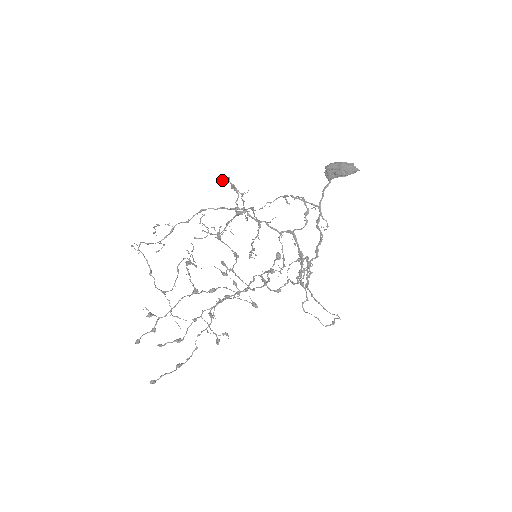
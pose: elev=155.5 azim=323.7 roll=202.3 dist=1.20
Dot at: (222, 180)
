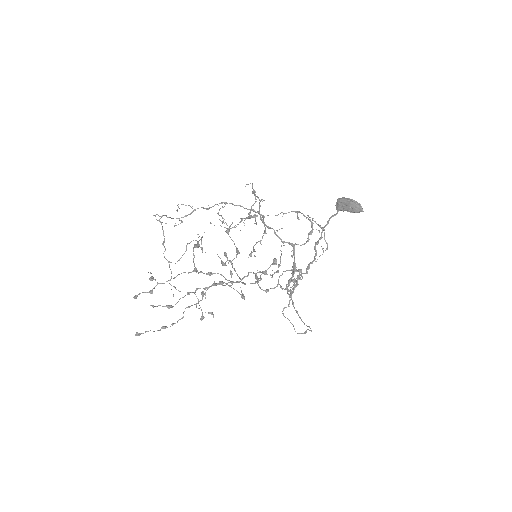
Dot at: (246, 184)
